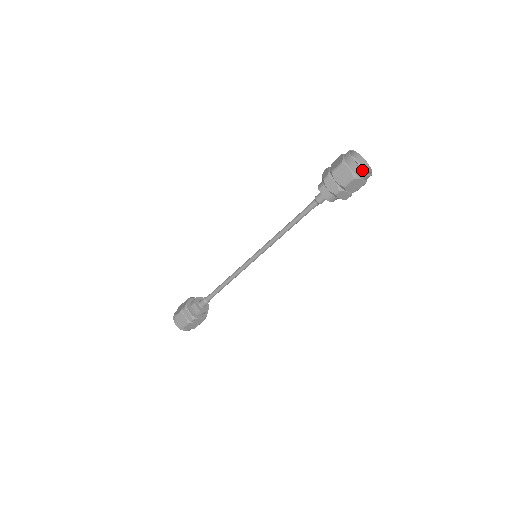
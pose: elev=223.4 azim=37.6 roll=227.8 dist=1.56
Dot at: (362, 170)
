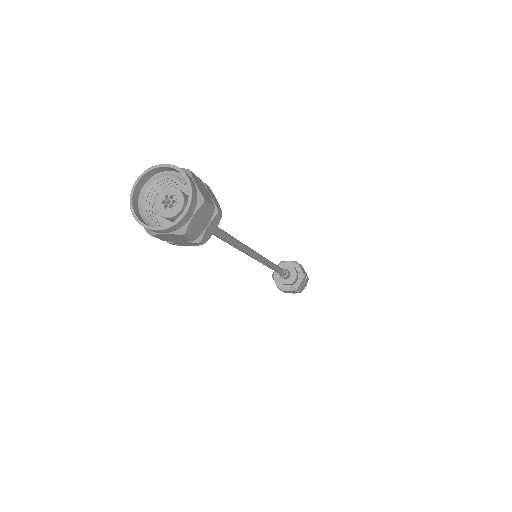
Dot at: (178, 178)
